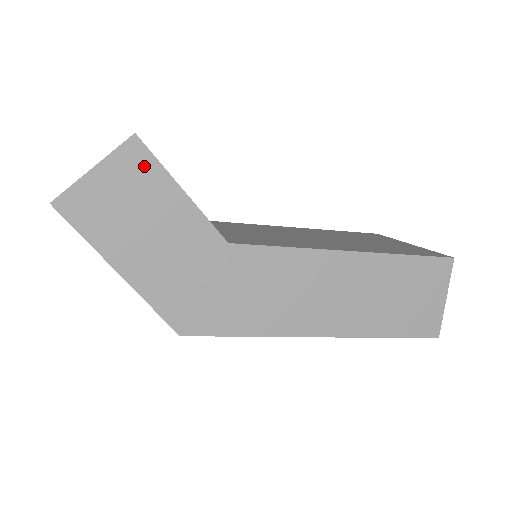
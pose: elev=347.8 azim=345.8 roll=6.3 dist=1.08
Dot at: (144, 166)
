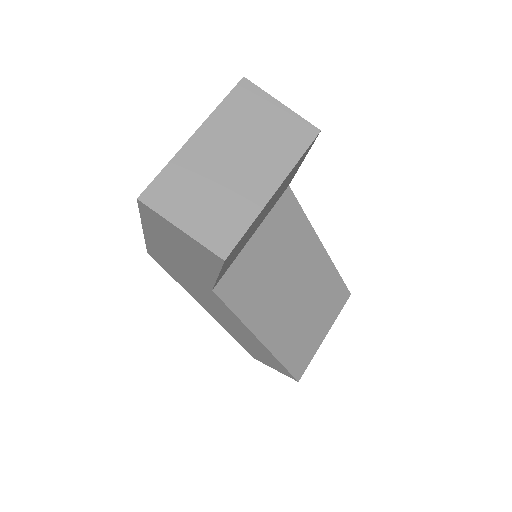
Dot at: (210, 260)
